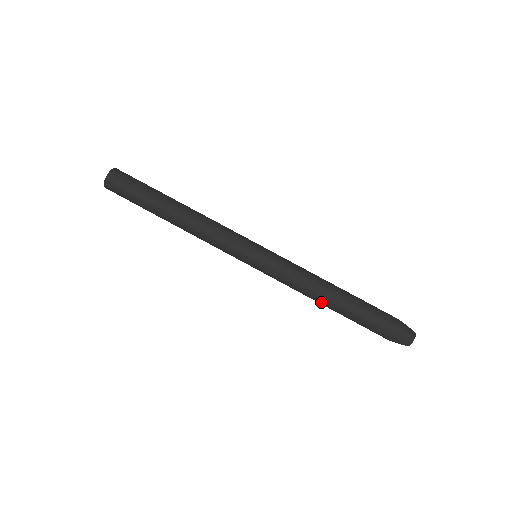
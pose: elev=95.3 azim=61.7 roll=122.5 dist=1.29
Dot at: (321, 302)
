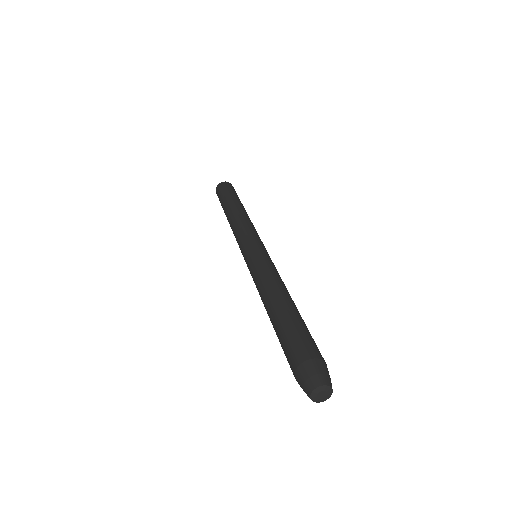
Dot at: (265, 308)
